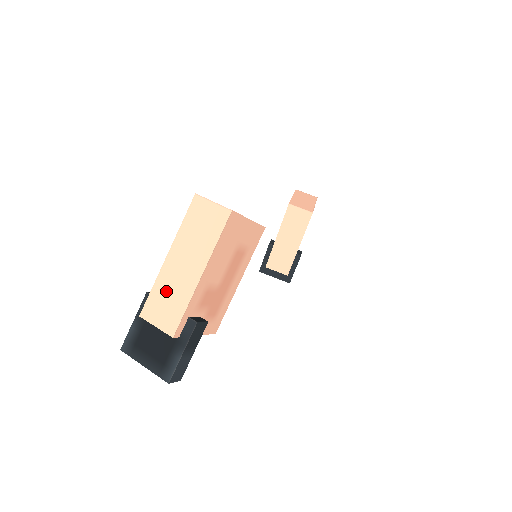
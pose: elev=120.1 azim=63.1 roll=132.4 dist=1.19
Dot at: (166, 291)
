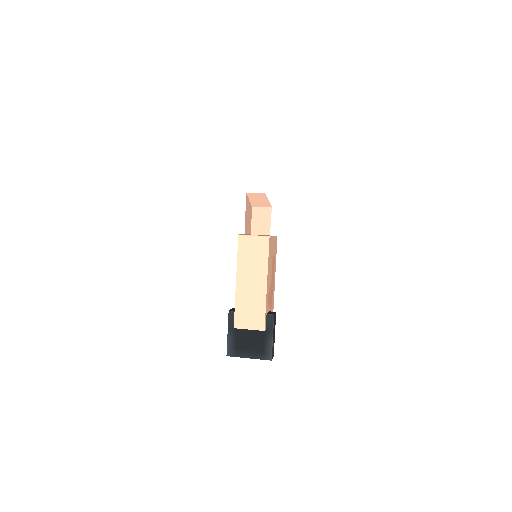
Dot at: (246, 304)
